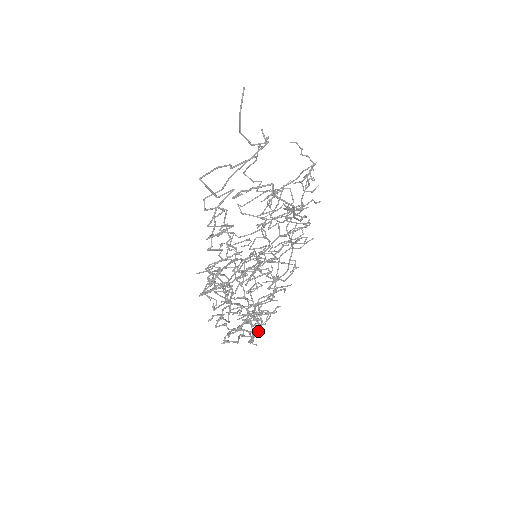
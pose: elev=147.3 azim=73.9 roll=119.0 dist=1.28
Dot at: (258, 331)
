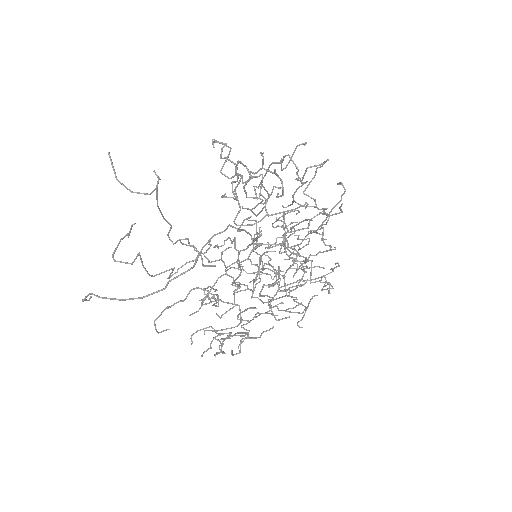
Dot at: (304, 313)
